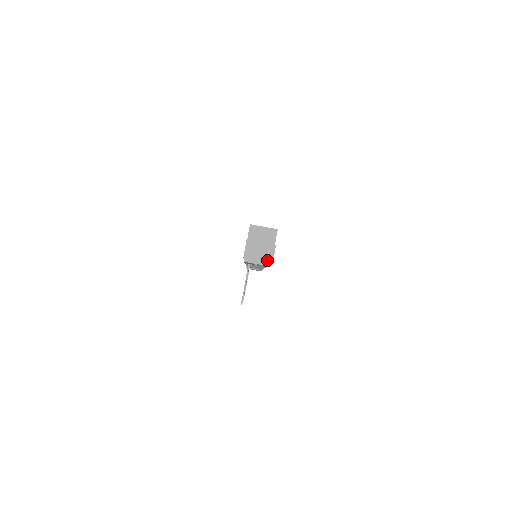
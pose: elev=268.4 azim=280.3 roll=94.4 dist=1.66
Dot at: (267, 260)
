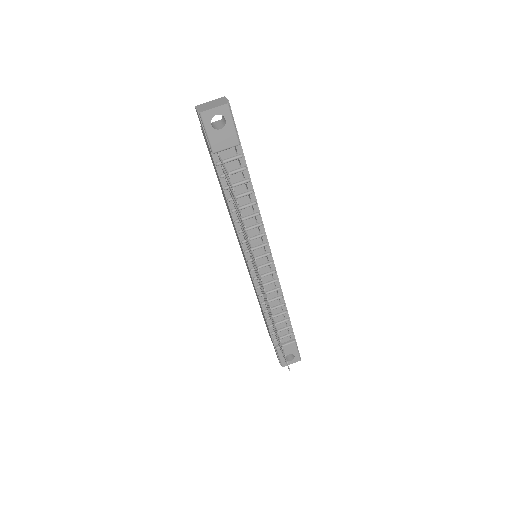
Dot at: (222, 103)
